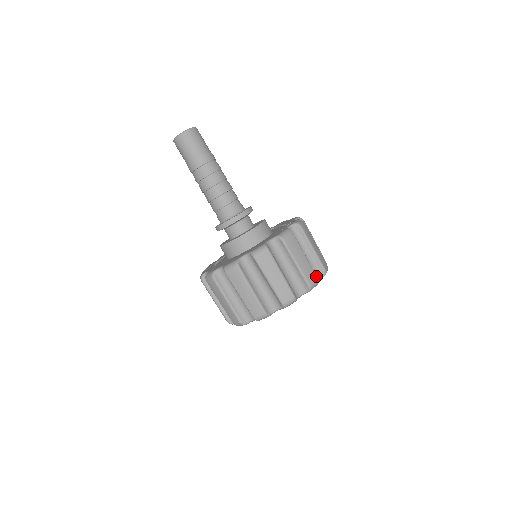
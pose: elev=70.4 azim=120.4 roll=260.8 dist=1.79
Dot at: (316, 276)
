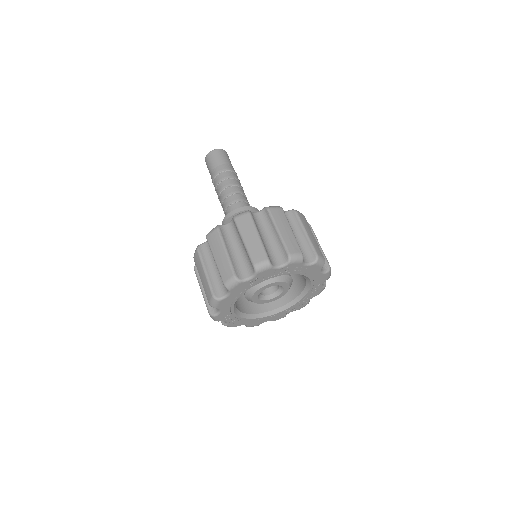
Dot at: (267, 256)
